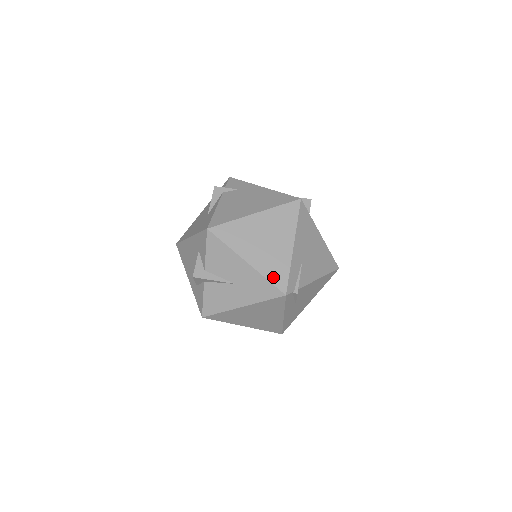
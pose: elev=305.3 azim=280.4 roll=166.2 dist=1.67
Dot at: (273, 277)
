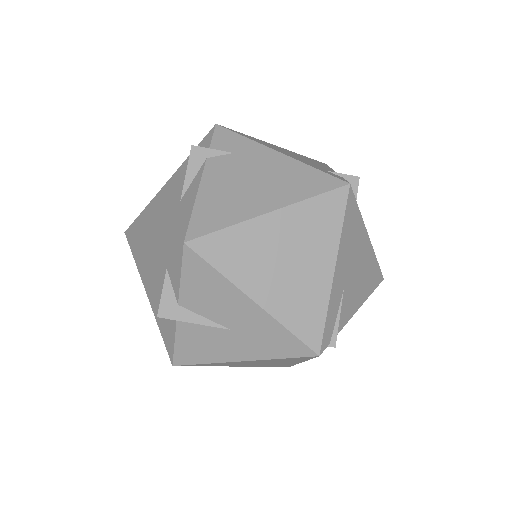
Dot at: (299, 326)
